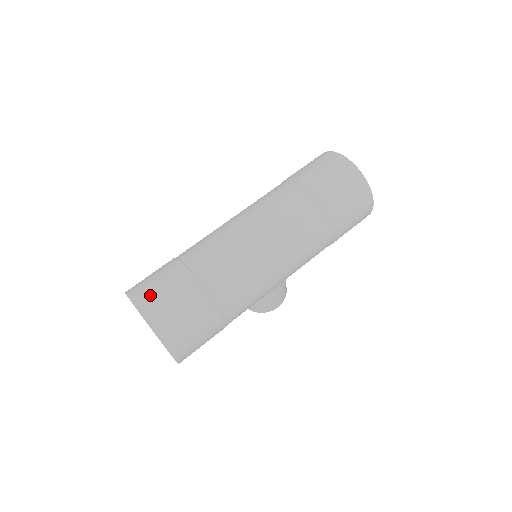
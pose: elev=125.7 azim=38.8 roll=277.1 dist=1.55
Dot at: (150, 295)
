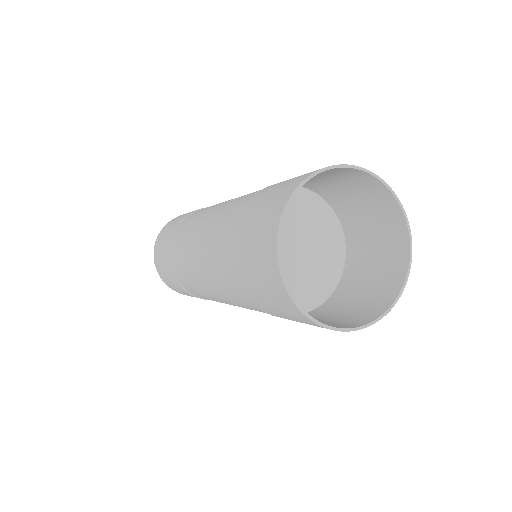
Dot at: (161, 235)
